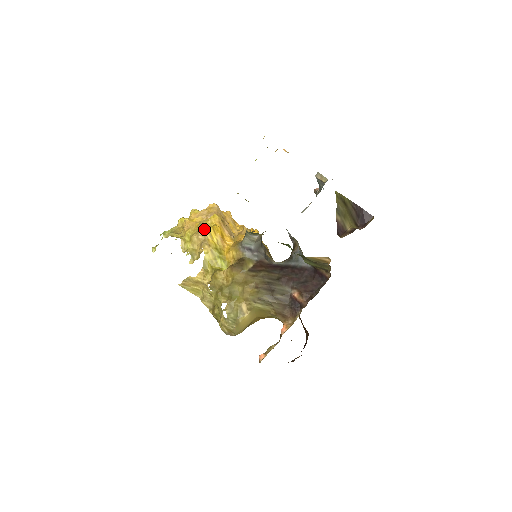
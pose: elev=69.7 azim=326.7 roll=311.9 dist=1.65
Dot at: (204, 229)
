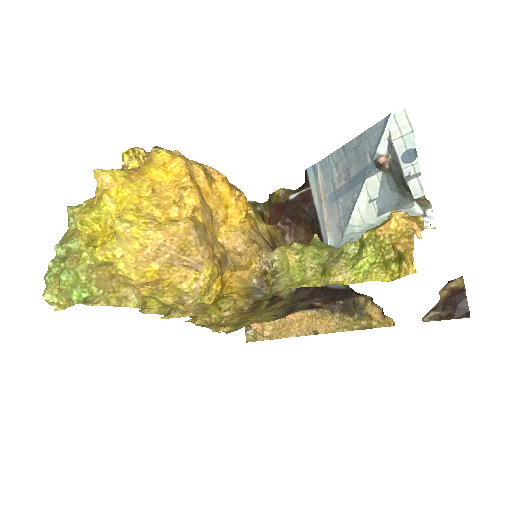
Dot at: (200, 304)
